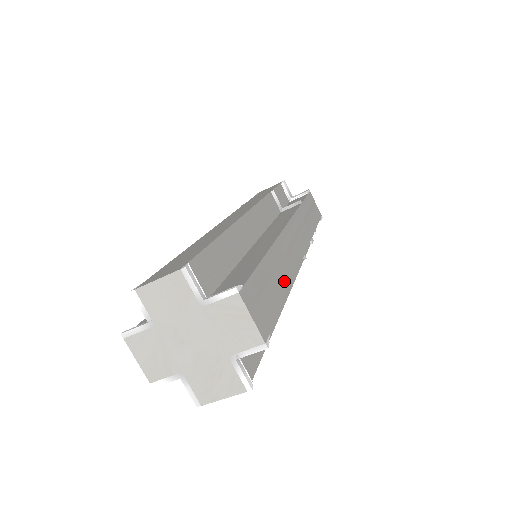
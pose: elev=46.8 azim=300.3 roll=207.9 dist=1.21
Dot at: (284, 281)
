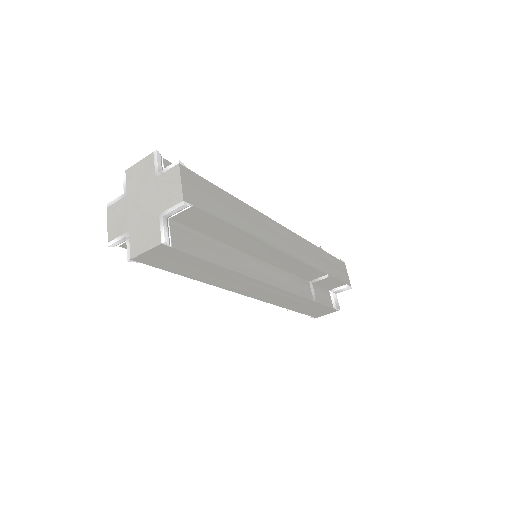
Dot at: (244, 224)
